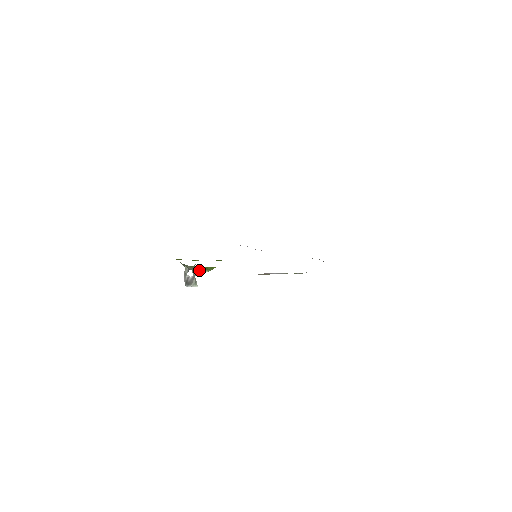
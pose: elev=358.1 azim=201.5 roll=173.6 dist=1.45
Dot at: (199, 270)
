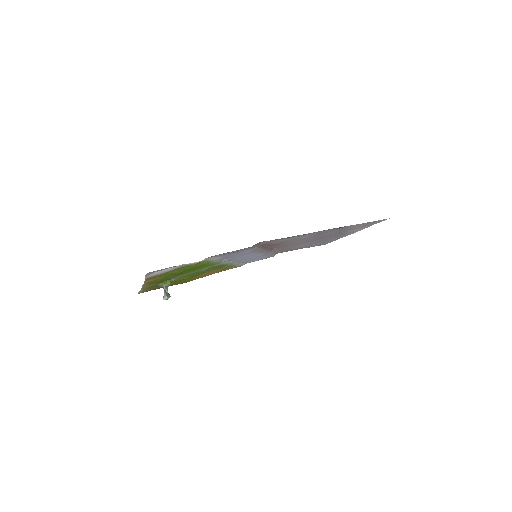
Dot at: (164, 286)
